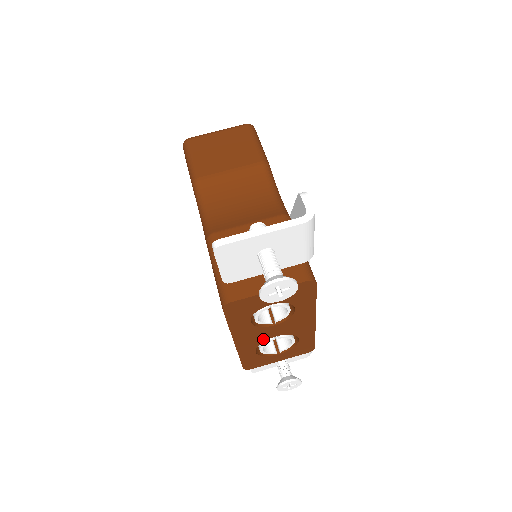
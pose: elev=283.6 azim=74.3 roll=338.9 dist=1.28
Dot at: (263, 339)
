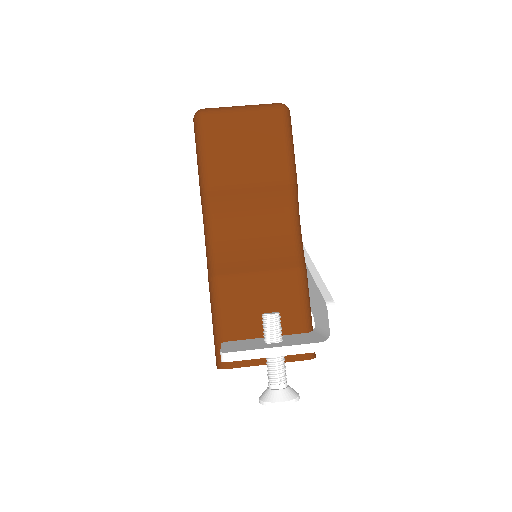
Dot at: occluded
